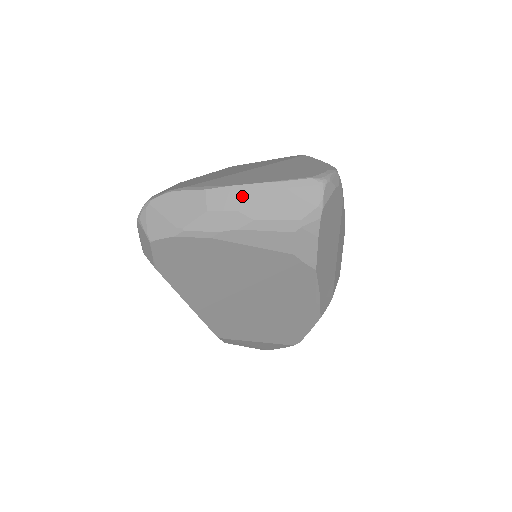
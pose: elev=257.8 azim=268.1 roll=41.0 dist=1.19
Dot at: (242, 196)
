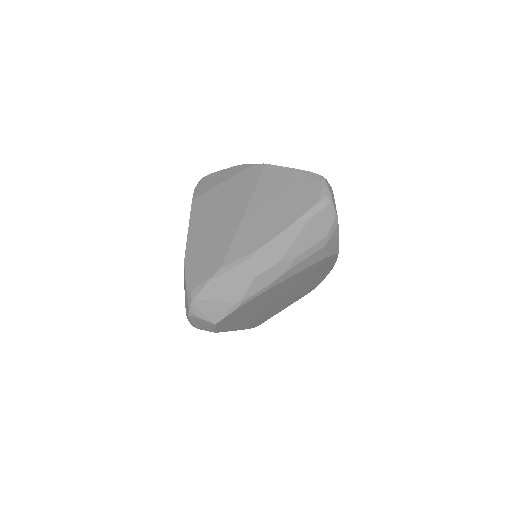
Dot at: (276, 249)
